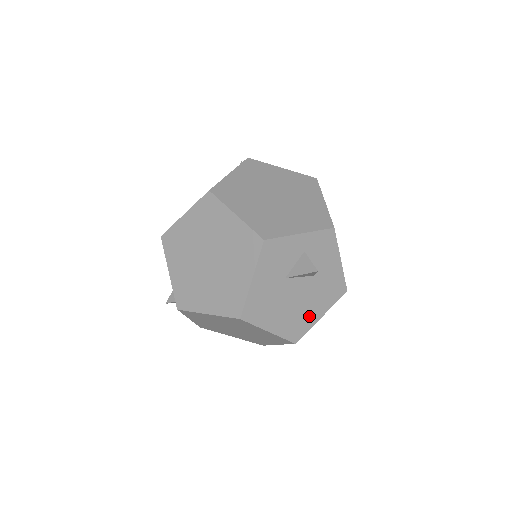
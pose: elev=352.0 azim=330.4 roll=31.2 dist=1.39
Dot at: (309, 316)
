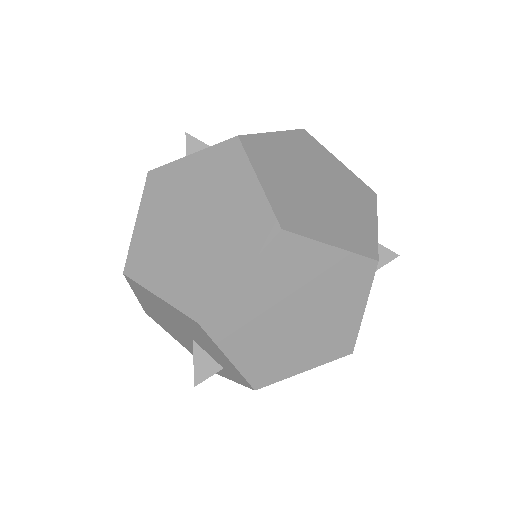
Dot at: occluded
